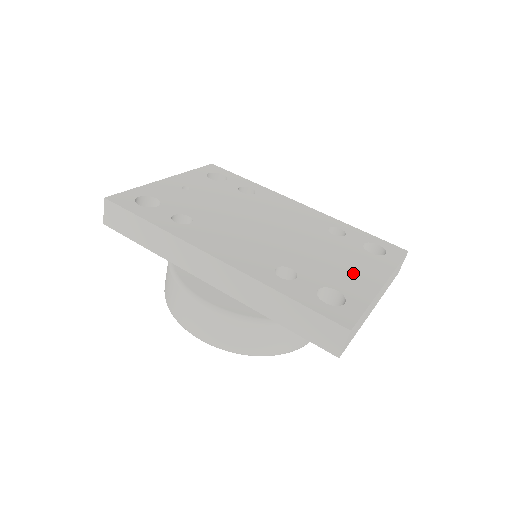
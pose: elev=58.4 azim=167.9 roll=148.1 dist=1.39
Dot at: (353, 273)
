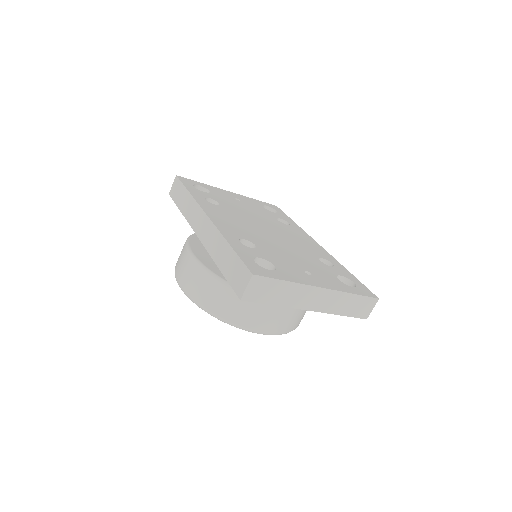
Dot at: (303, 272)
